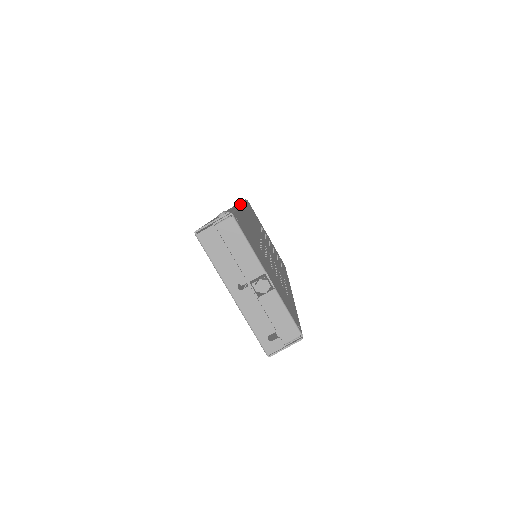
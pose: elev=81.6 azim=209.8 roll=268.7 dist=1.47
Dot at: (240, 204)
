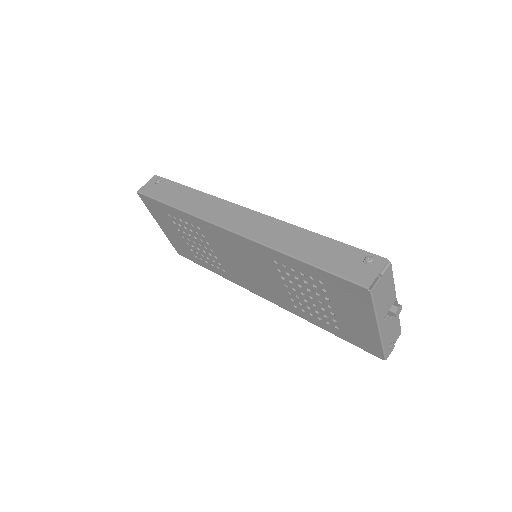
Dot at: (251, 210)
